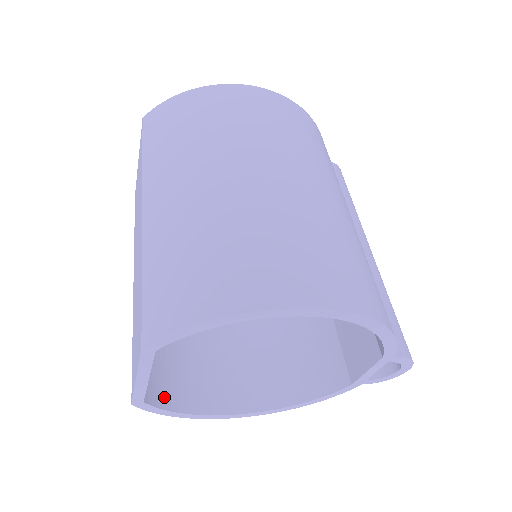
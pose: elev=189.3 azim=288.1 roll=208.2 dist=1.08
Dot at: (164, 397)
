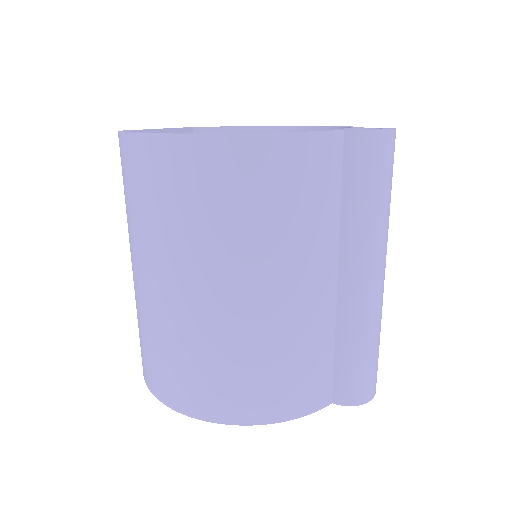
Dot at: occluded
